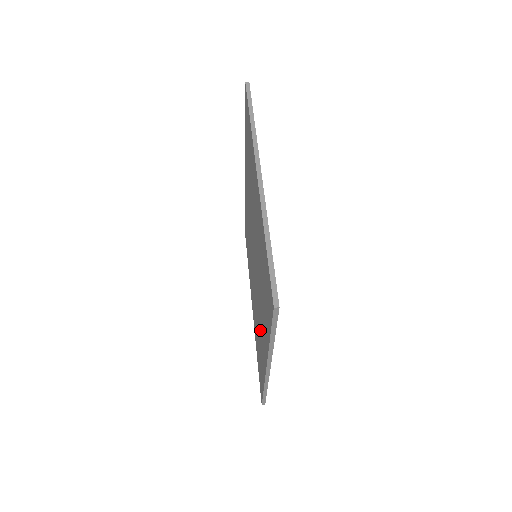
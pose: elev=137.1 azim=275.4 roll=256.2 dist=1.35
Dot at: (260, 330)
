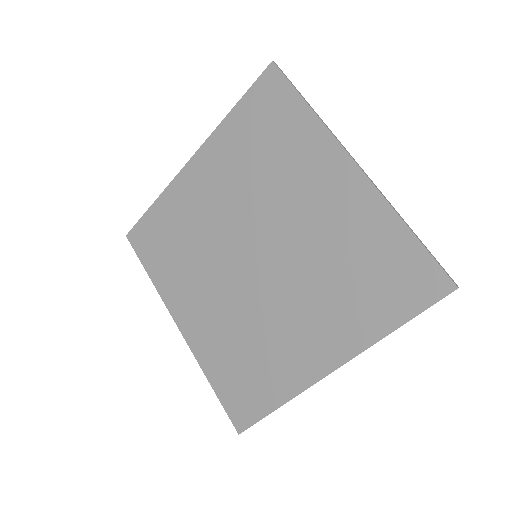
Dot at: (327, 221)
